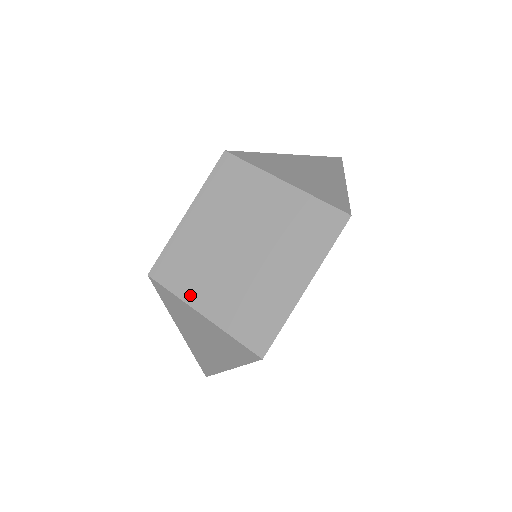
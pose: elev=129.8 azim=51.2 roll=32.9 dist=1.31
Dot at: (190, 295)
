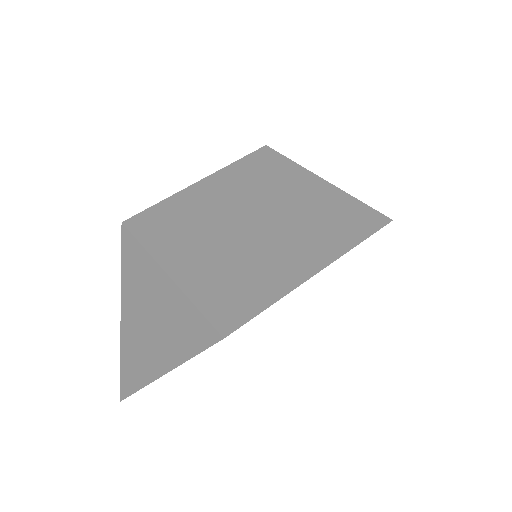
Dot at: (162, 250)
